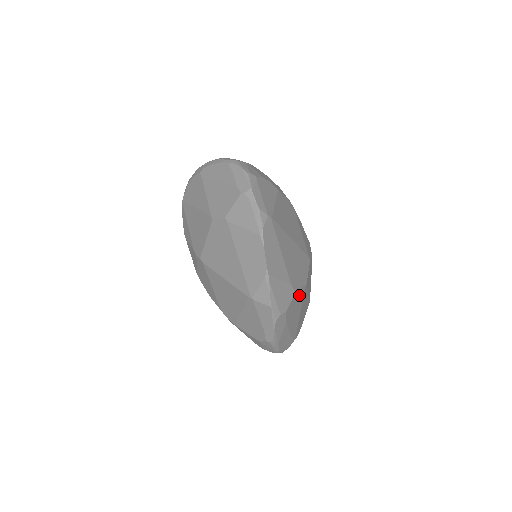
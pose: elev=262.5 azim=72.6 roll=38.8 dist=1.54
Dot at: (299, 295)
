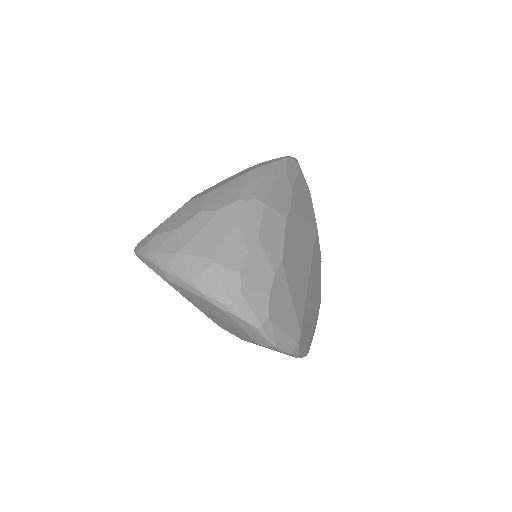
Dot at: occluded
